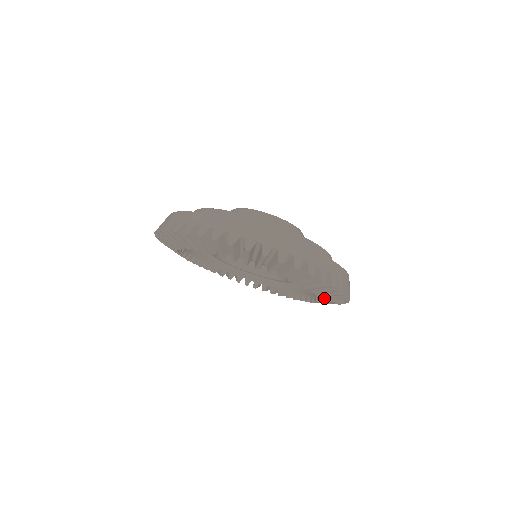
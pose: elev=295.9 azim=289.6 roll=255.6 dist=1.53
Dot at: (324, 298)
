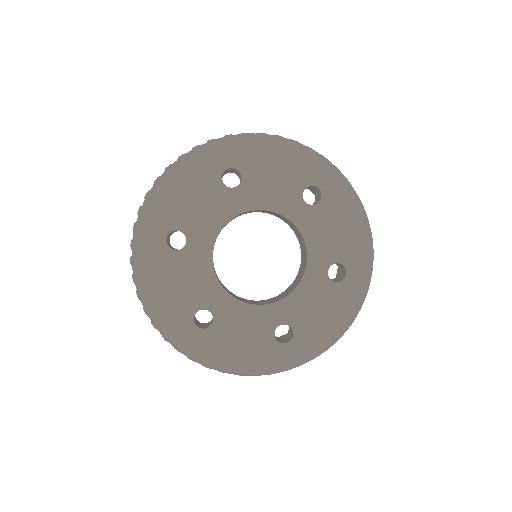
Dot at: occluded
